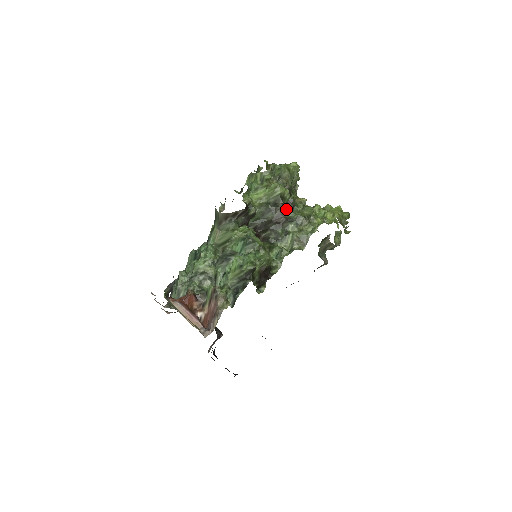
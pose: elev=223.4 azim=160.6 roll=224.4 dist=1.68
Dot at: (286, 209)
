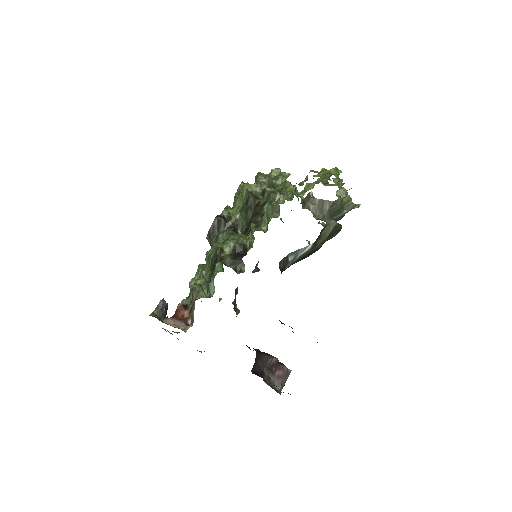
Dot at: (260, 199)
